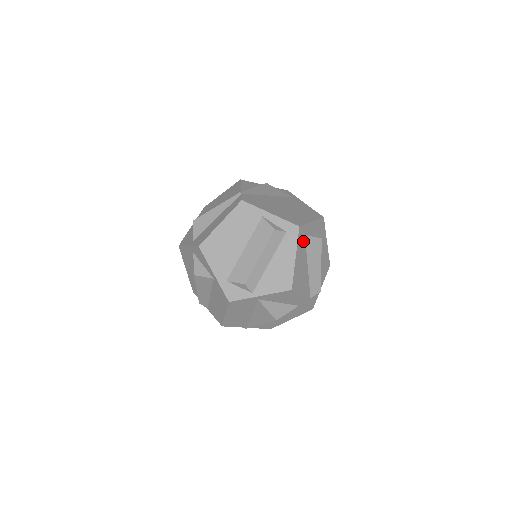
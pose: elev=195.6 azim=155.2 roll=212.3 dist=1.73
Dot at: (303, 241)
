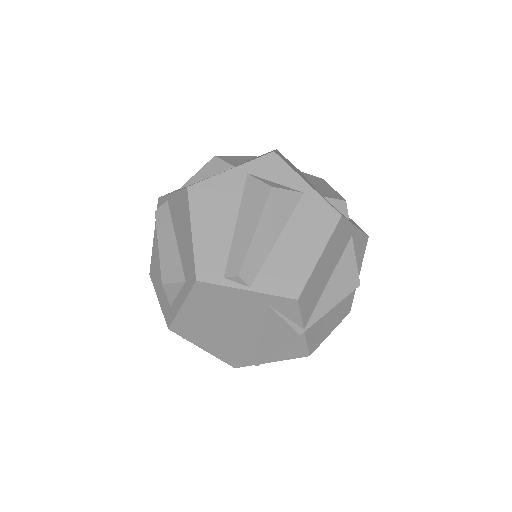
Dot at: occluded
